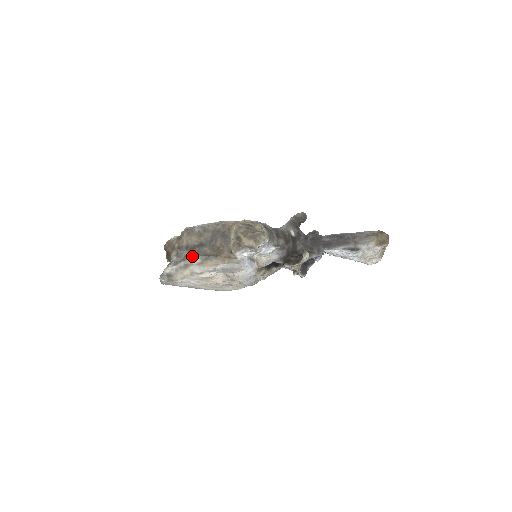
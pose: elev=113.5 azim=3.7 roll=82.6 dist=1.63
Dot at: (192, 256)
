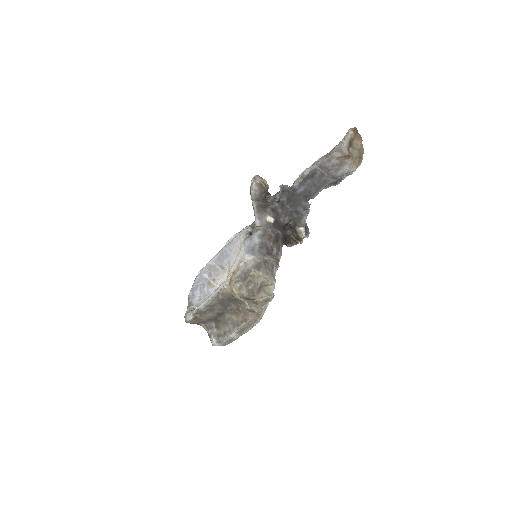
Dot at: (224, 328)
